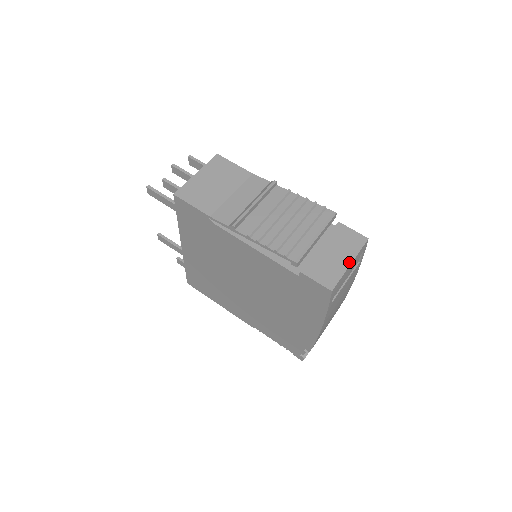
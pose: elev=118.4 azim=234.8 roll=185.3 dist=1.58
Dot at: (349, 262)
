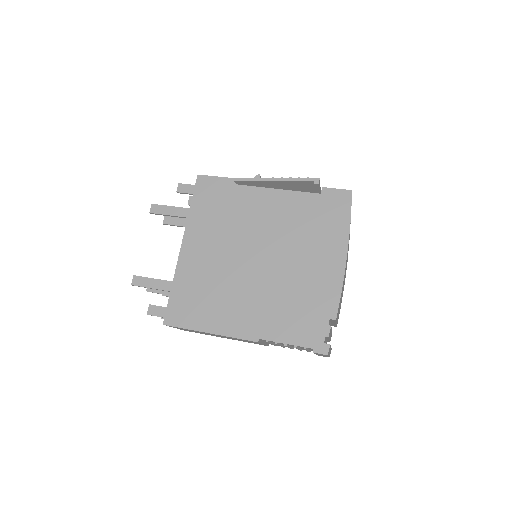
Dot at: occluded
